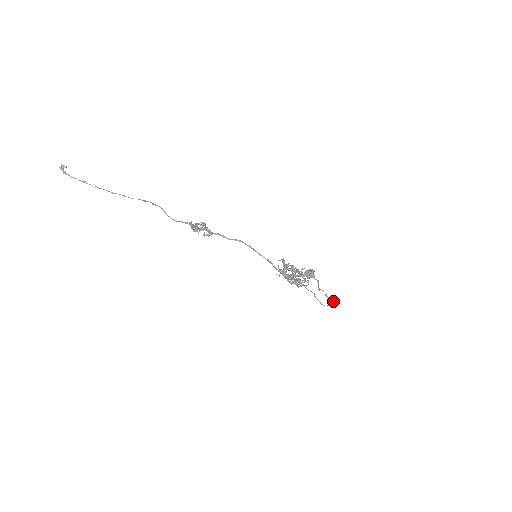
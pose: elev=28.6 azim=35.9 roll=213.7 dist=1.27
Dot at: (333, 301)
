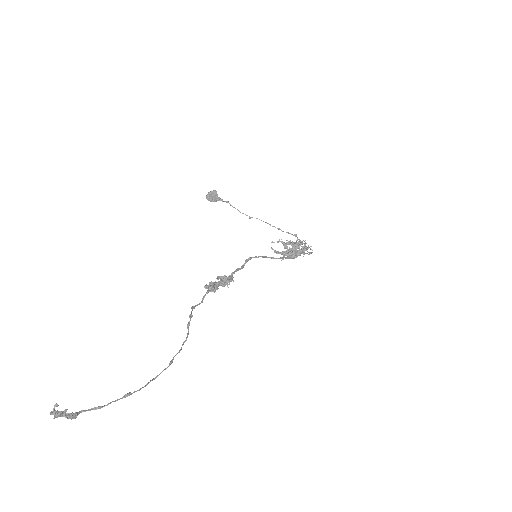
Dot at: (296, 235)
